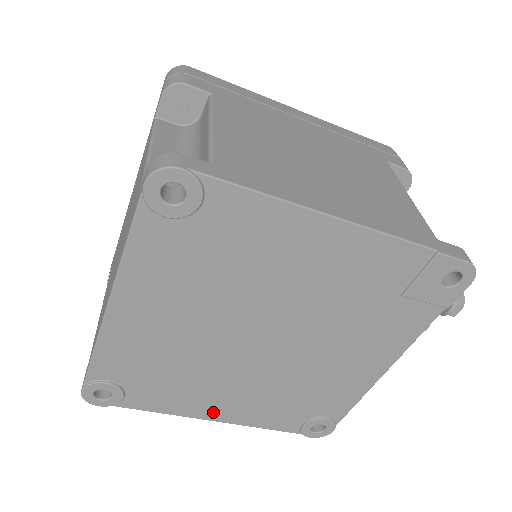
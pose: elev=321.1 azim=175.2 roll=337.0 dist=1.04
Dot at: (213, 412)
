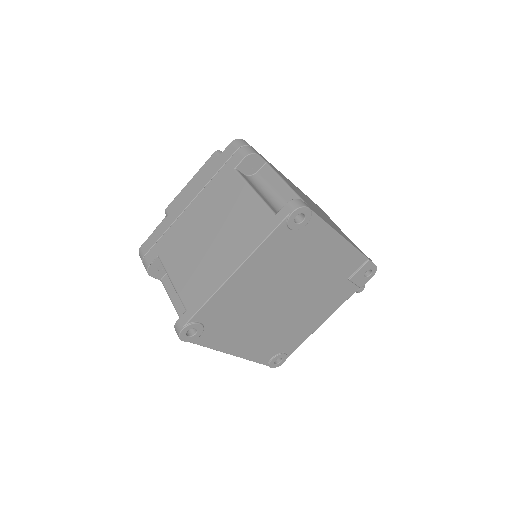
Dot at: (236, 348)
